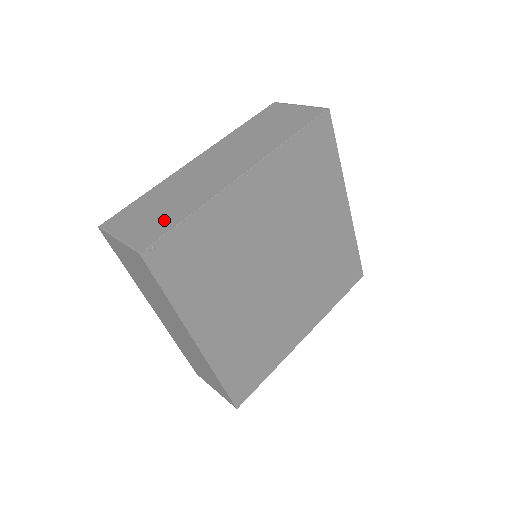
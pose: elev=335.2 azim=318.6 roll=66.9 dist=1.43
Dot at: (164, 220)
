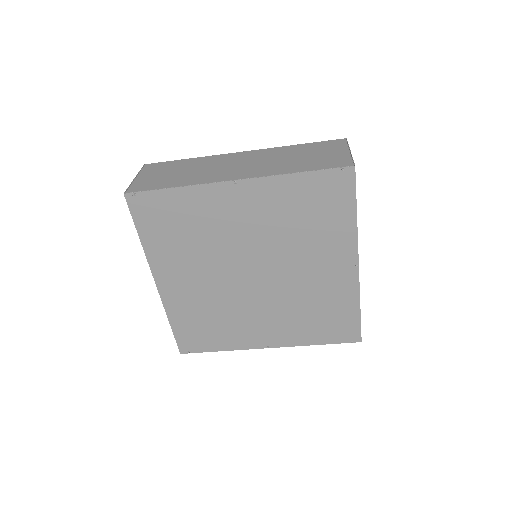
Dot at: (162, 182)
